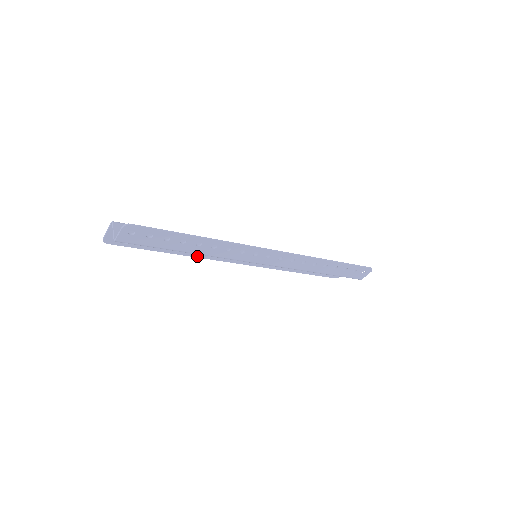
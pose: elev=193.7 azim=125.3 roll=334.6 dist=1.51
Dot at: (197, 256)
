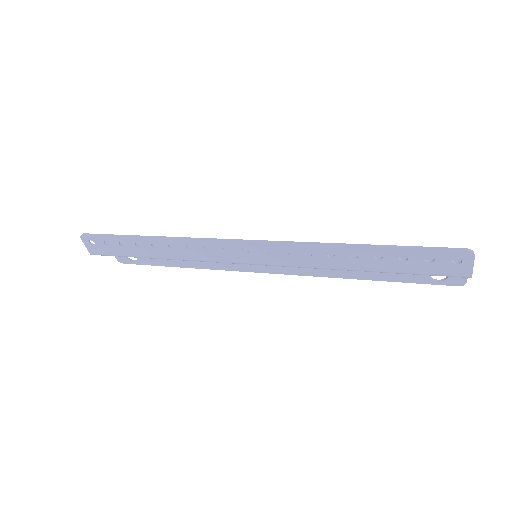
Dot at: (208, 267)
